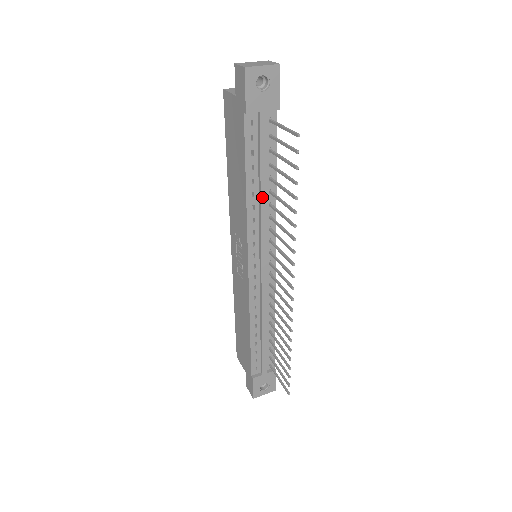
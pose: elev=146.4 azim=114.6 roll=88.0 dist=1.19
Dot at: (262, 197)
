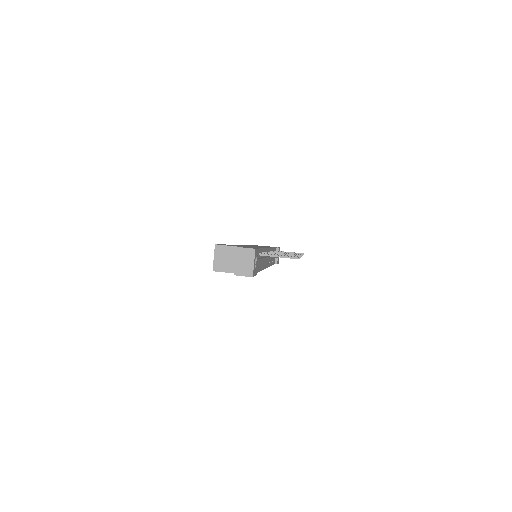
Dot at: occluded
